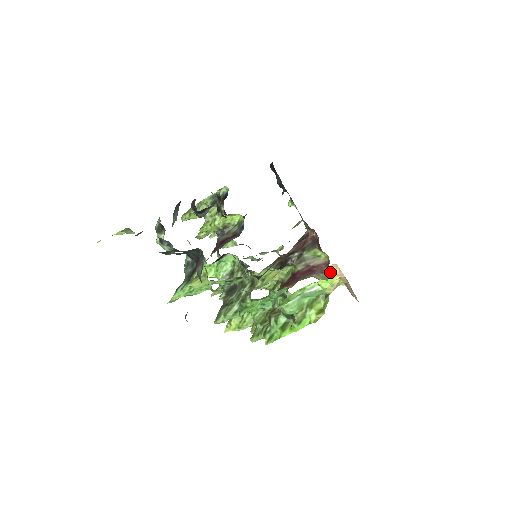
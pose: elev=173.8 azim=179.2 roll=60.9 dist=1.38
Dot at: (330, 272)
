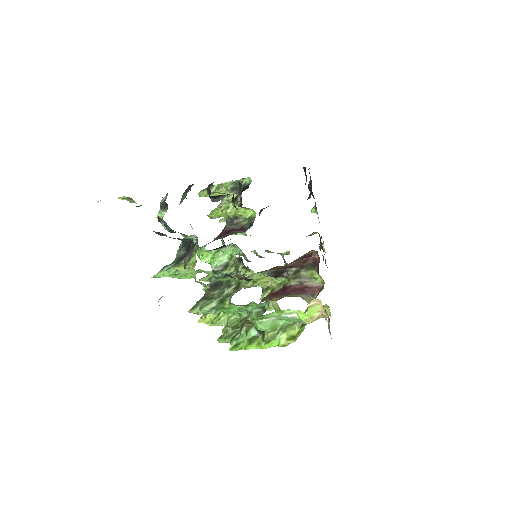
Dot at: (312, 306)
